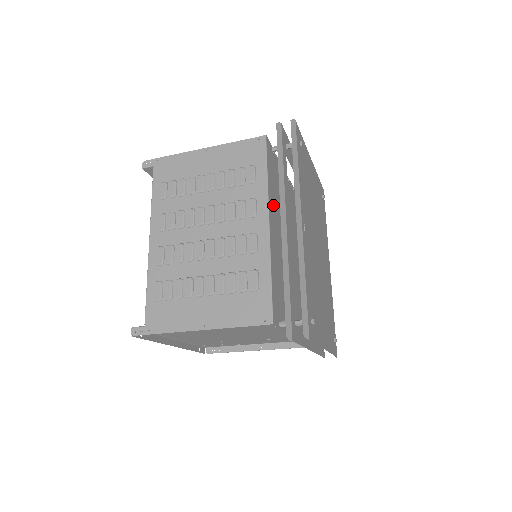
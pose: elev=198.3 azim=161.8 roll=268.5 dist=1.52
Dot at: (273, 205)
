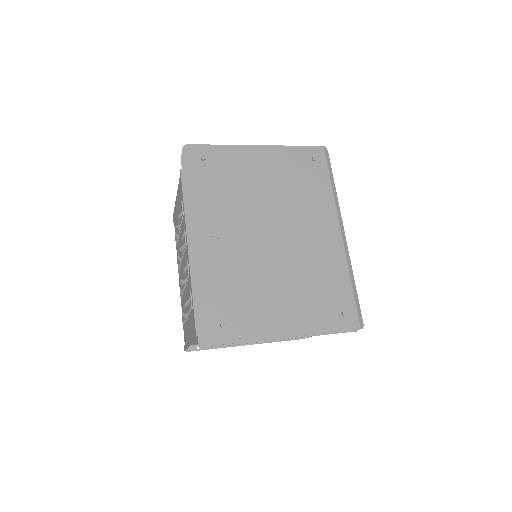
Dot at: occluded
